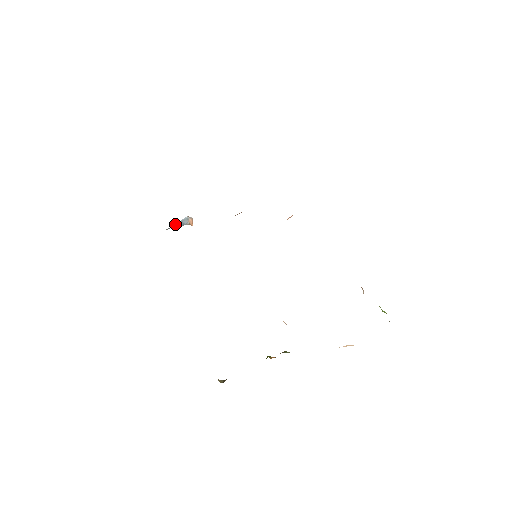
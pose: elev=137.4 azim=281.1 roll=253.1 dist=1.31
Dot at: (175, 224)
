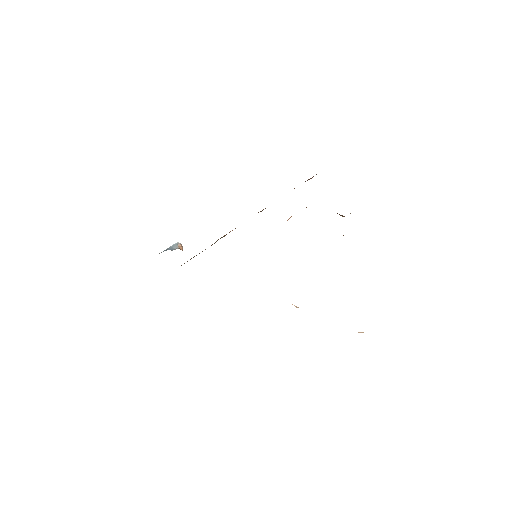
Dot at: occluded
